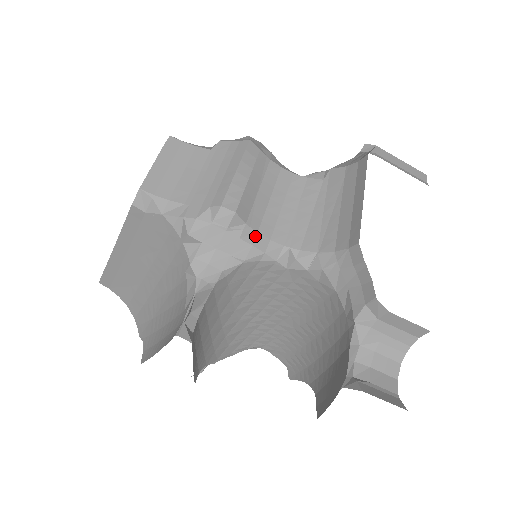
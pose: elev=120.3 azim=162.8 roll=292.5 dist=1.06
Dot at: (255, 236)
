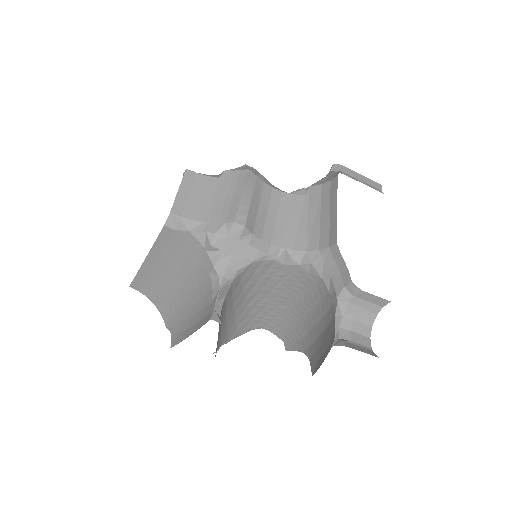
Dot at: (259, 242)
